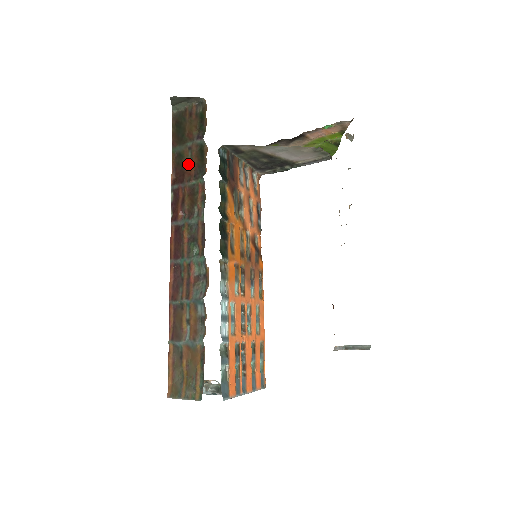
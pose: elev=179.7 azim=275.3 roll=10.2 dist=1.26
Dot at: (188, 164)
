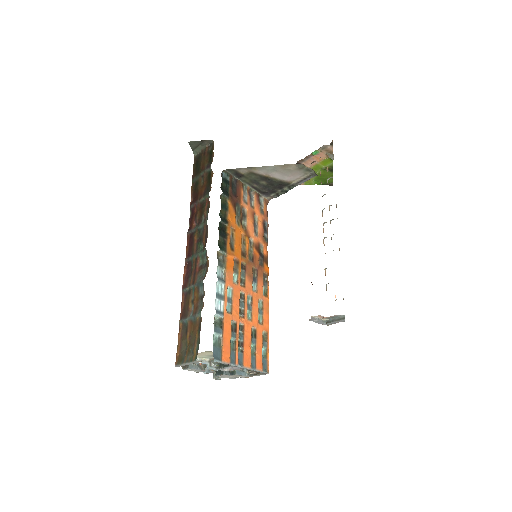
Dot at: (201, 188)
